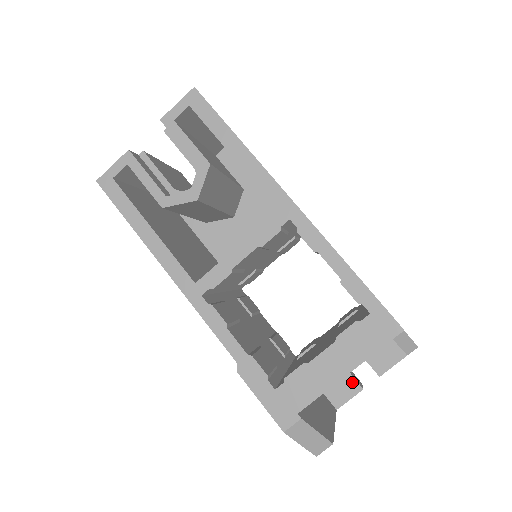
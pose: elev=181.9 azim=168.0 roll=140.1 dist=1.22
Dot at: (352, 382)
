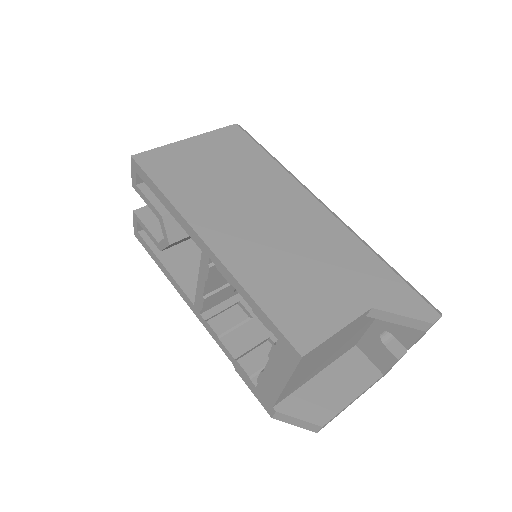
Dot at: (387, 352)
